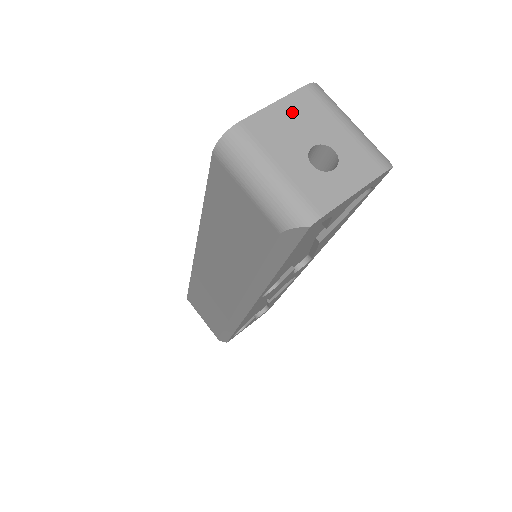
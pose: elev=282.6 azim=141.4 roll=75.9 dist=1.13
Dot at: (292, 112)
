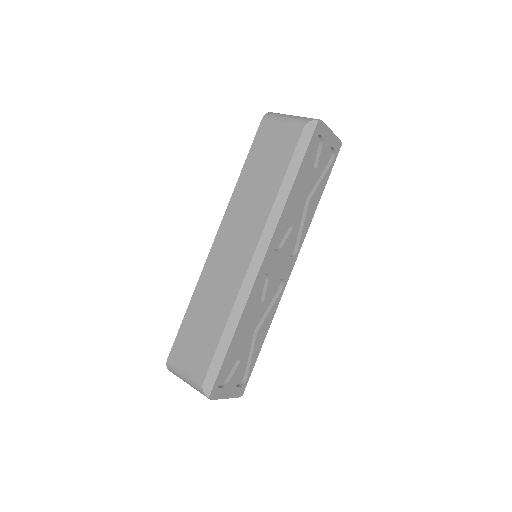
Dot at: occluded
